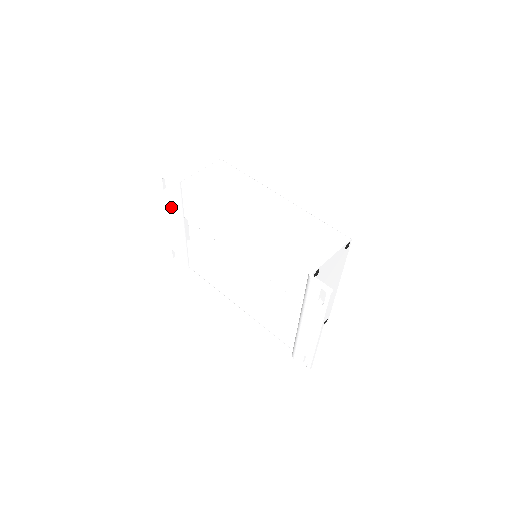
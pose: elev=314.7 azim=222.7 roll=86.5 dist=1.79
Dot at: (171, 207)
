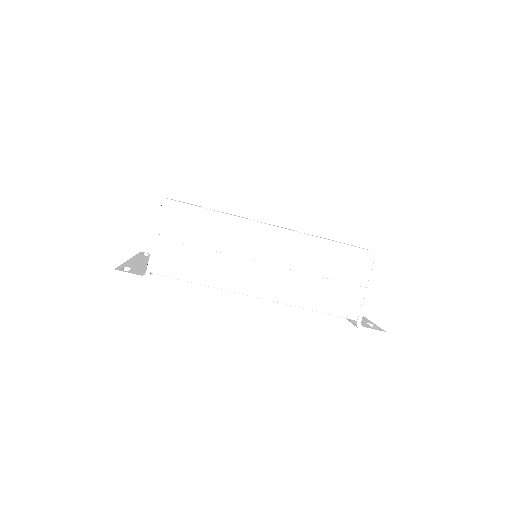
Dot at: occluded
